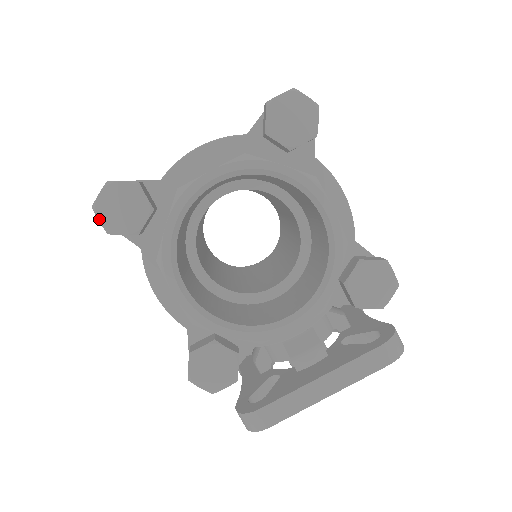
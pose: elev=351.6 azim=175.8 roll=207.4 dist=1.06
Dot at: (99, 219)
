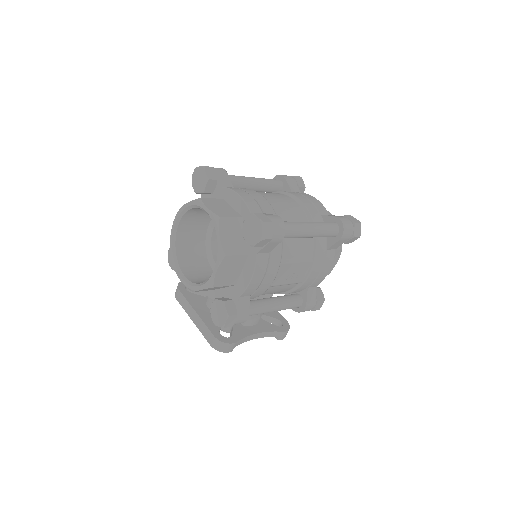
Dot at: (193, 173)
